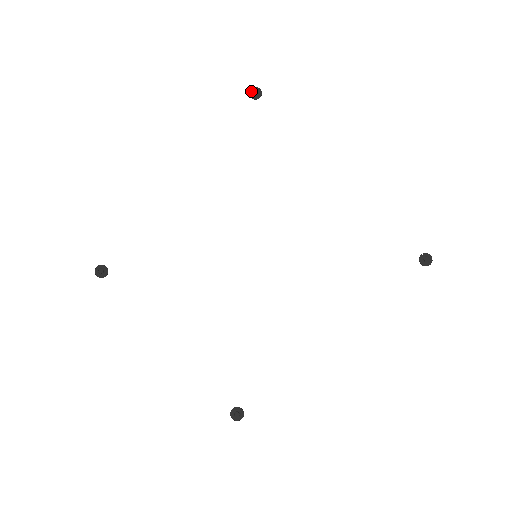
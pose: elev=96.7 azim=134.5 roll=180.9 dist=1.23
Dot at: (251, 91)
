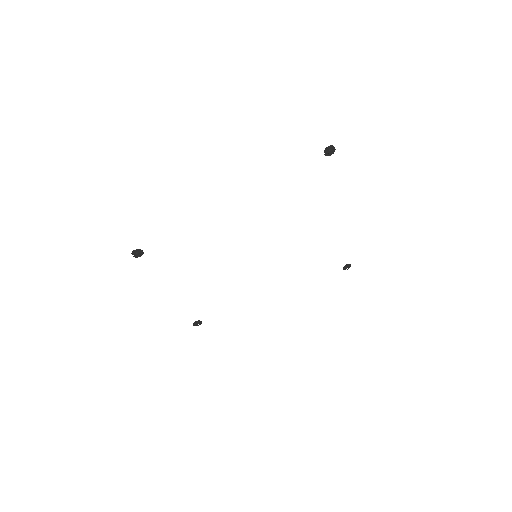
Dot at: (328, 148)
